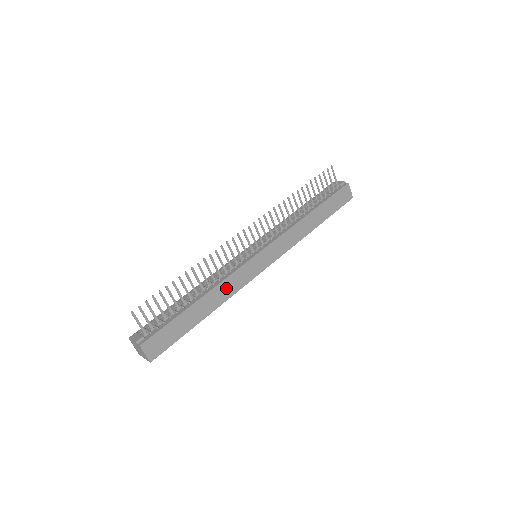
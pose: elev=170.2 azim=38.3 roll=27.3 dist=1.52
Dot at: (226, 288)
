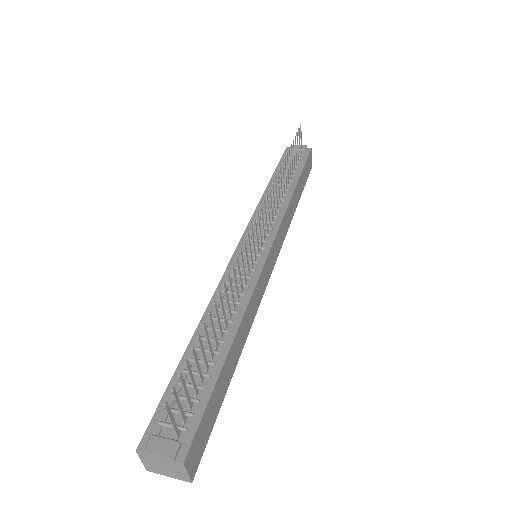
Dot at: (249, 314)
